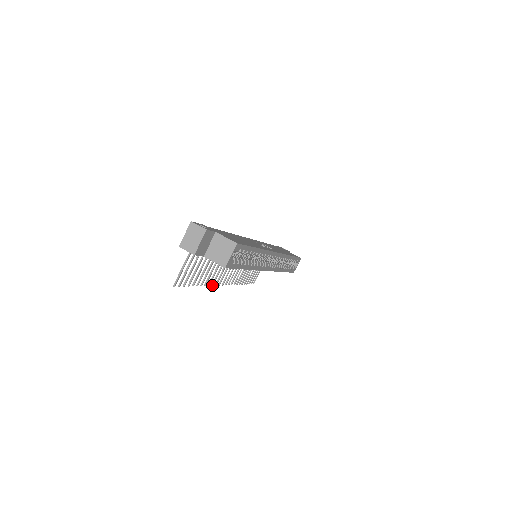
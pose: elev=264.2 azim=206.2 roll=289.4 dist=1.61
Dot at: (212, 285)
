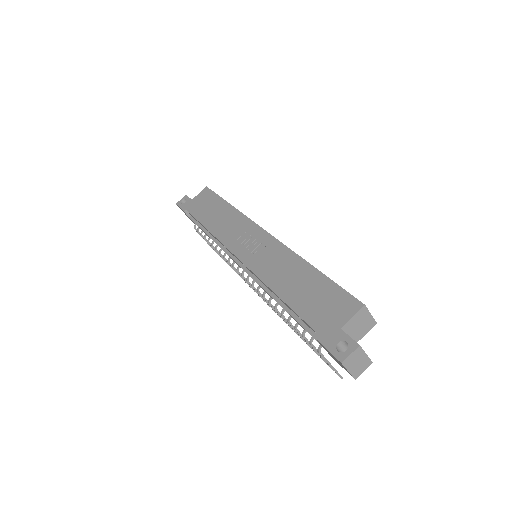
Dot at: occluded
